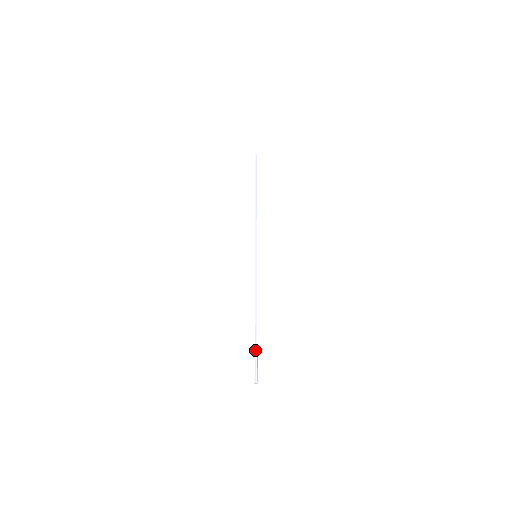
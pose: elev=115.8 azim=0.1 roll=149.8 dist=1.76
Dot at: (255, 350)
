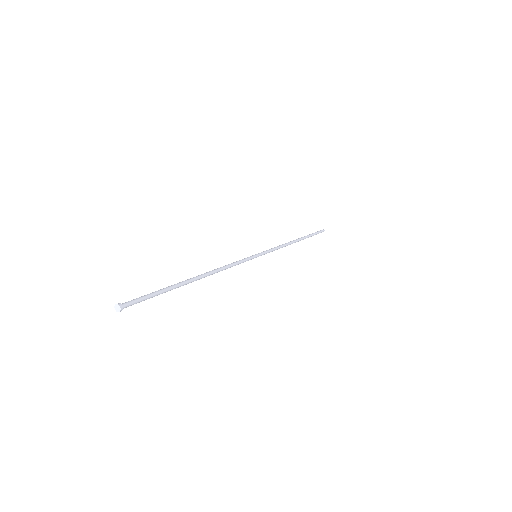
Dot at: (163, 288)
